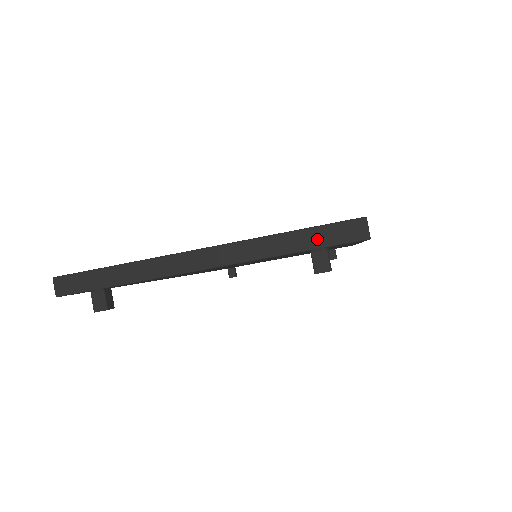
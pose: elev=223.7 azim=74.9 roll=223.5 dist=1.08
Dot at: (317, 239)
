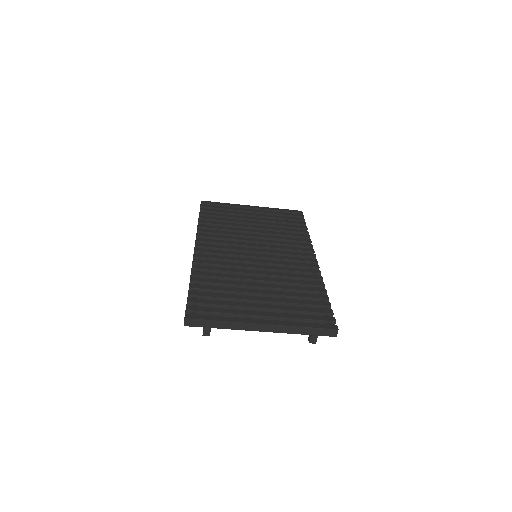
Dot at: (316, 332)
